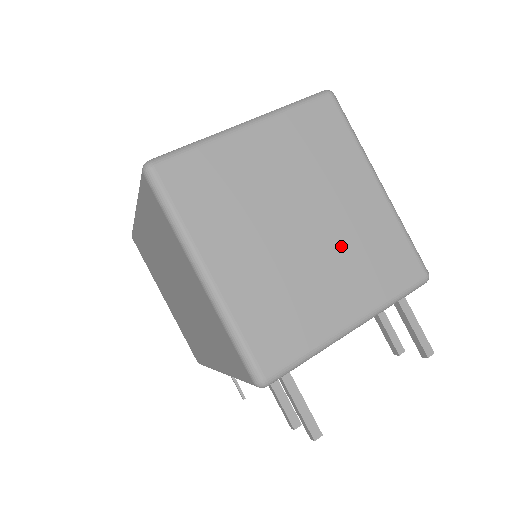
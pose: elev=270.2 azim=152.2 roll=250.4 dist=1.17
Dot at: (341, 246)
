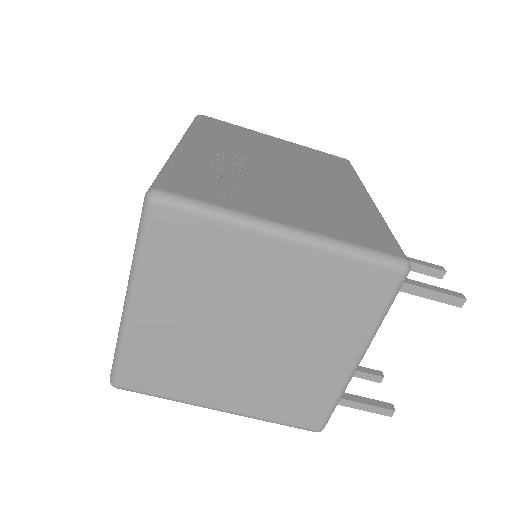
Dot at: (296, 320)
